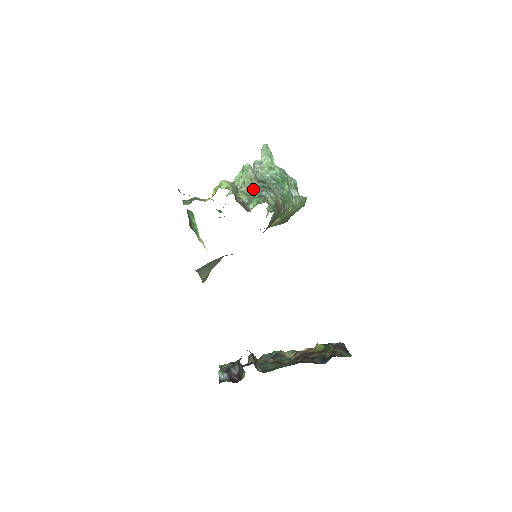
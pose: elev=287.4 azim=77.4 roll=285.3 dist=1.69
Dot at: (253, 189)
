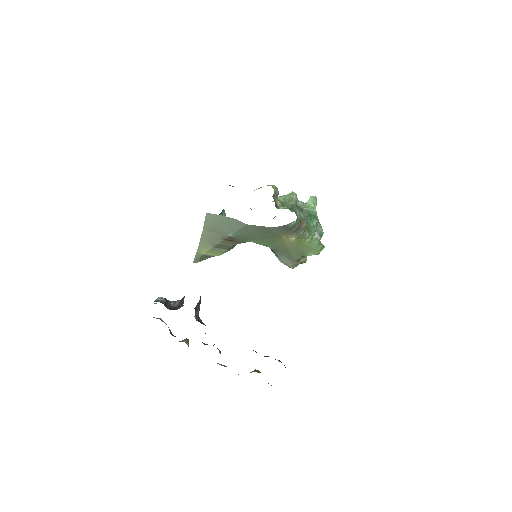
Dot at: (290, 204)
